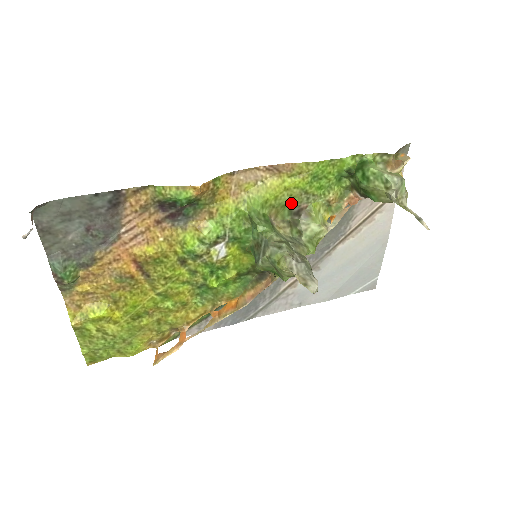
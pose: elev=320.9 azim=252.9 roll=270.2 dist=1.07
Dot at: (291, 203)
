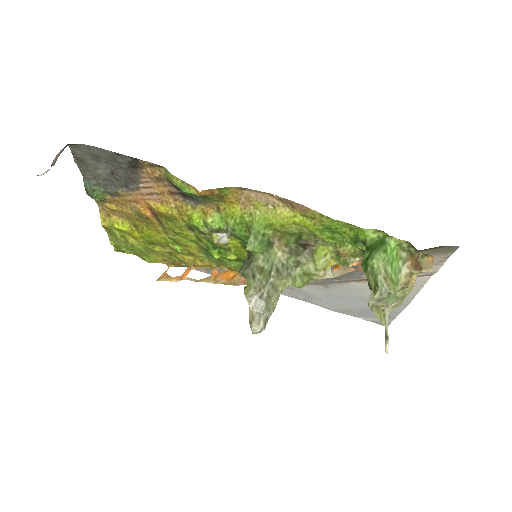
Dot at: (299, 235)
